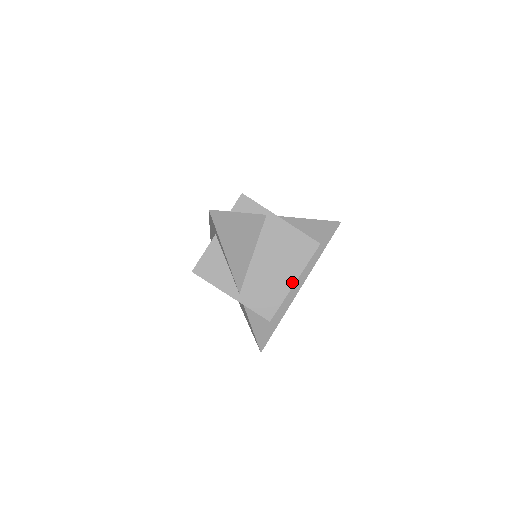
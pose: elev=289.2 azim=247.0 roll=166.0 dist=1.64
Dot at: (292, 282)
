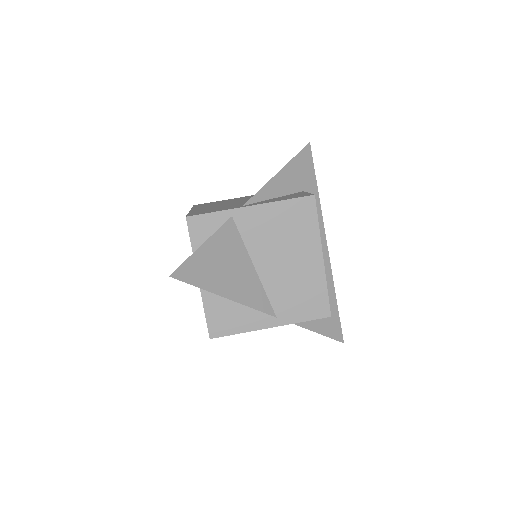
Dot at: (319, 260)
